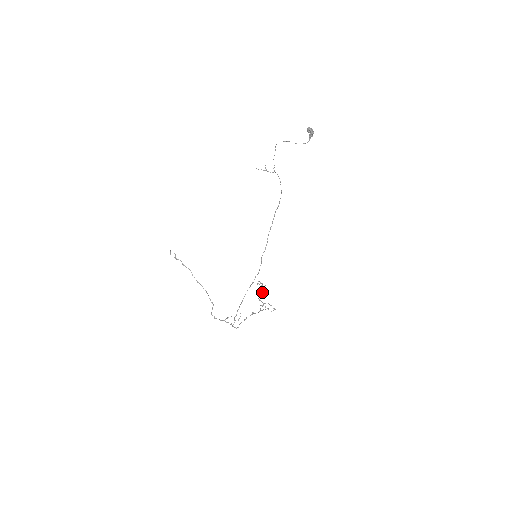
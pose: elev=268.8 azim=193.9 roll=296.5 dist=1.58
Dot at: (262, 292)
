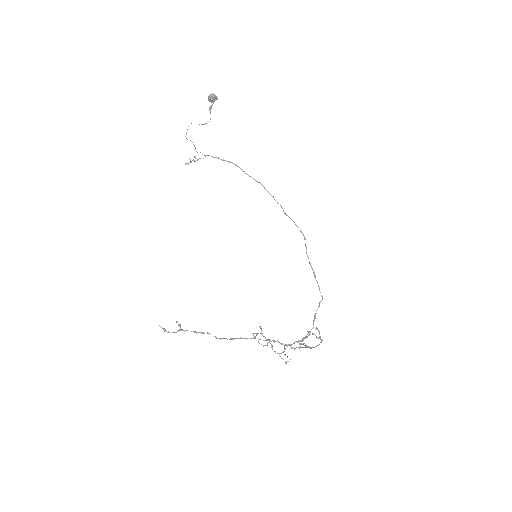
Dot at: (268, 340)
